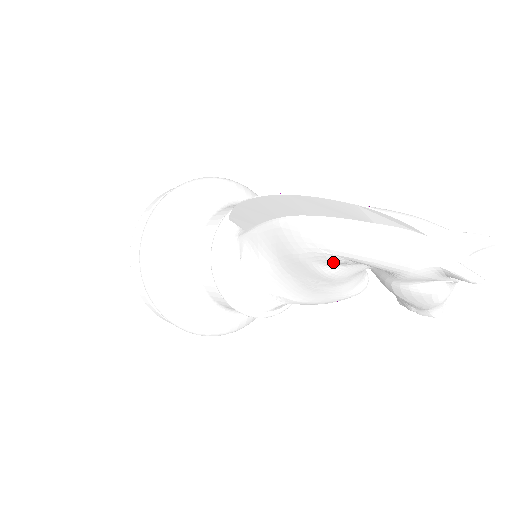
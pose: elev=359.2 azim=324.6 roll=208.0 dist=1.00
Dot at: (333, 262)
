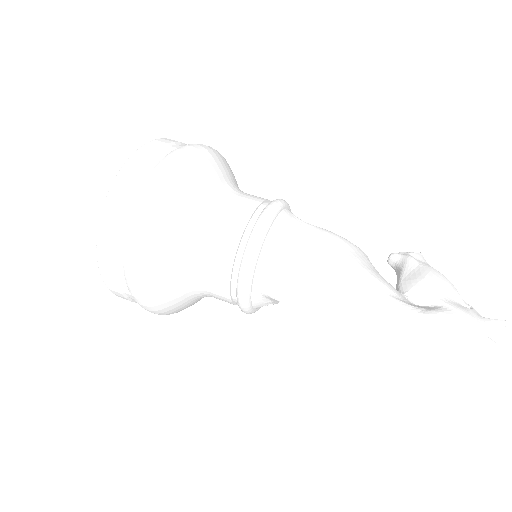
Dot at: occluded
